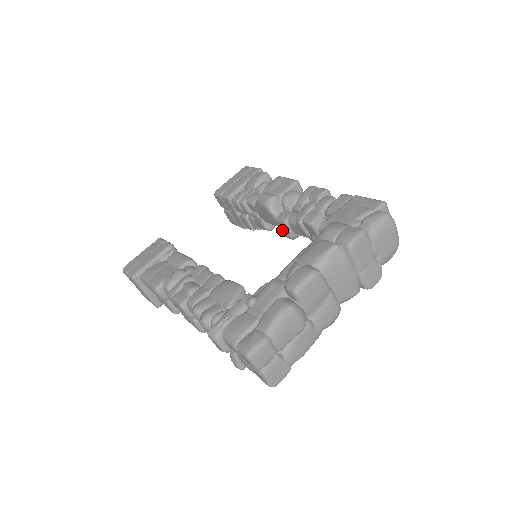
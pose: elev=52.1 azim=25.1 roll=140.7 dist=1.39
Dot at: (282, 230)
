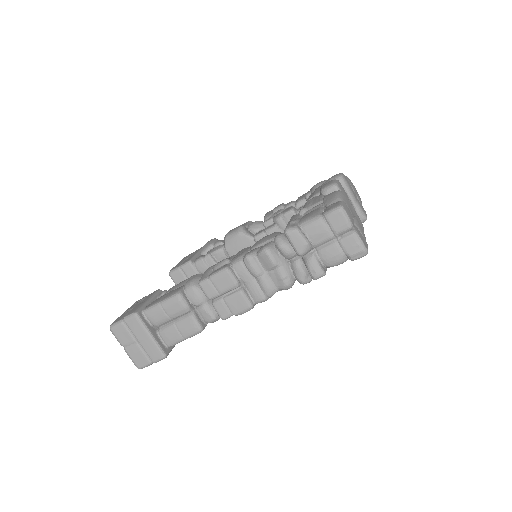
Dot at: occluded
